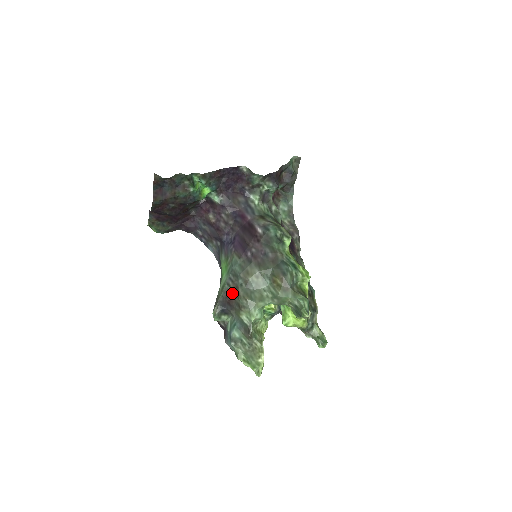
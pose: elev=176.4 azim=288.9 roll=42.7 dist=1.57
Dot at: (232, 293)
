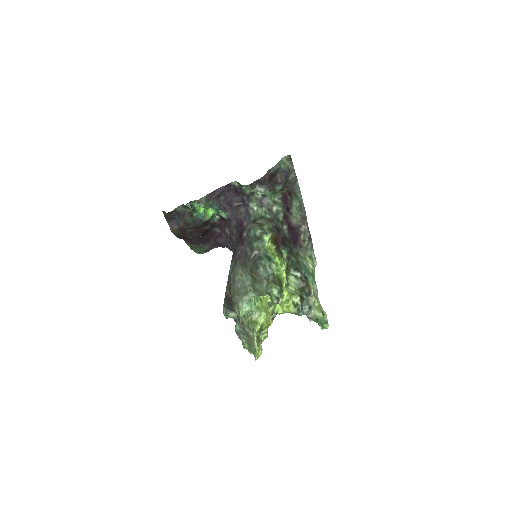
Dot at: (229, 293)
